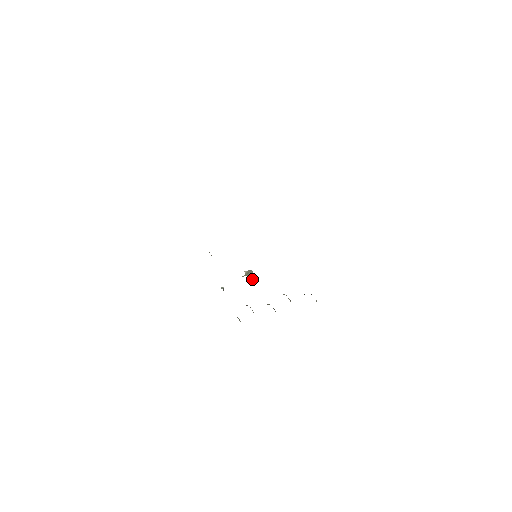
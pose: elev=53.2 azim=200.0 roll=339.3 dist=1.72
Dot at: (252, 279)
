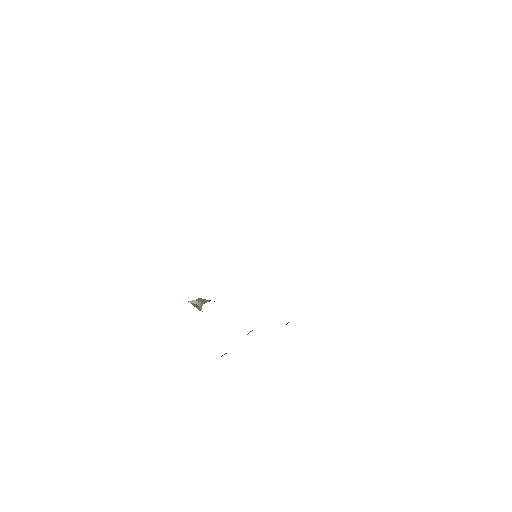
Dot at: occluded
